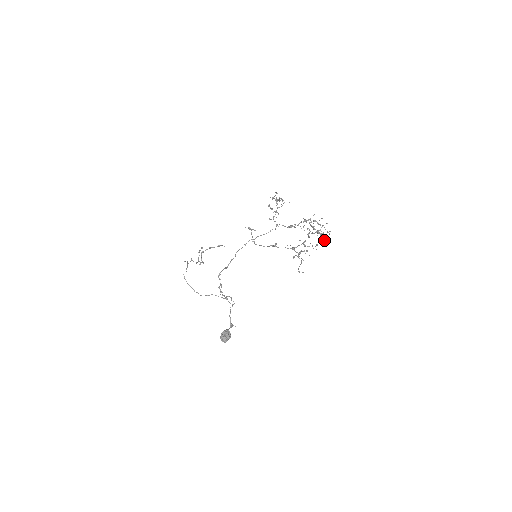
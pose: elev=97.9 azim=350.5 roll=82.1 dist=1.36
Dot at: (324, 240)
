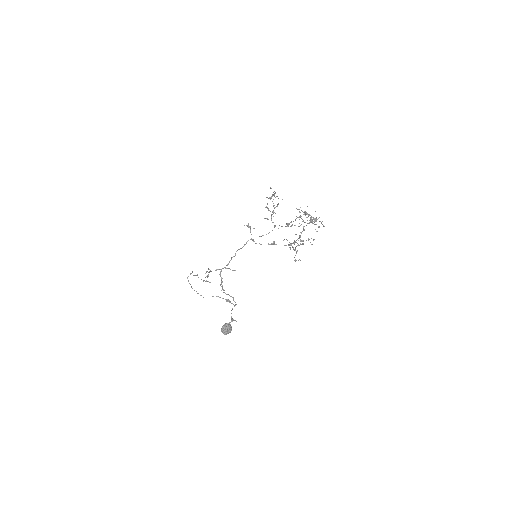
Dot at: (316, 224)
